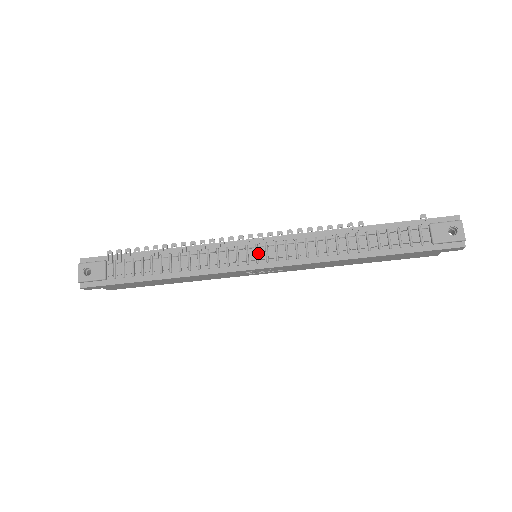
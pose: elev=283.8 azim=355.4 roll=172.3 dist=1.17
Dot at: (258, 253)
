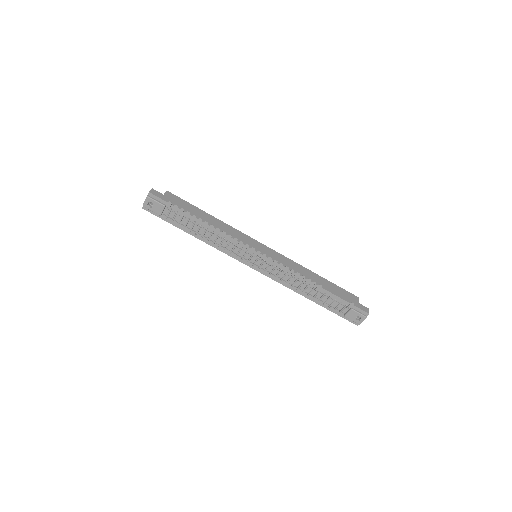
Dot at: (257, 261)
